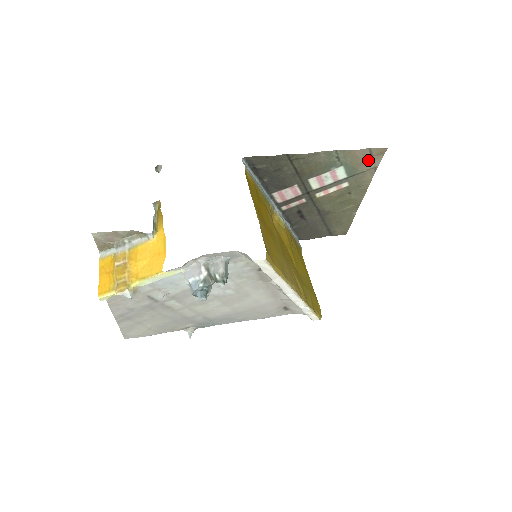
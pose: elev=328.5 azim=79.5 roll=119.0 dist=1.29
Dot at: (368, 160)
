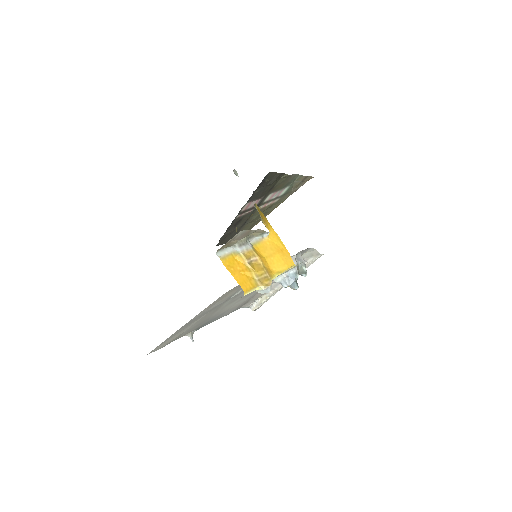
Dot at: (300, 184)
